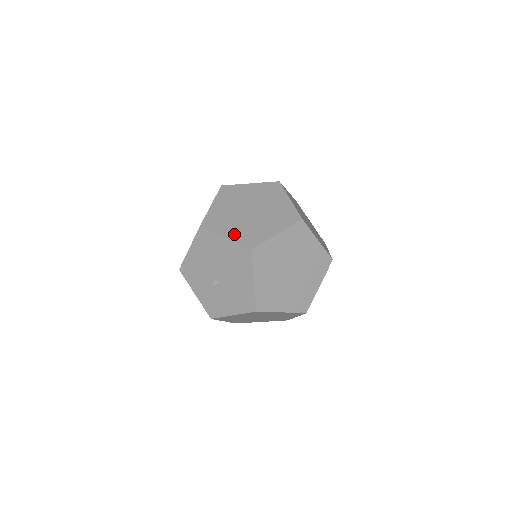
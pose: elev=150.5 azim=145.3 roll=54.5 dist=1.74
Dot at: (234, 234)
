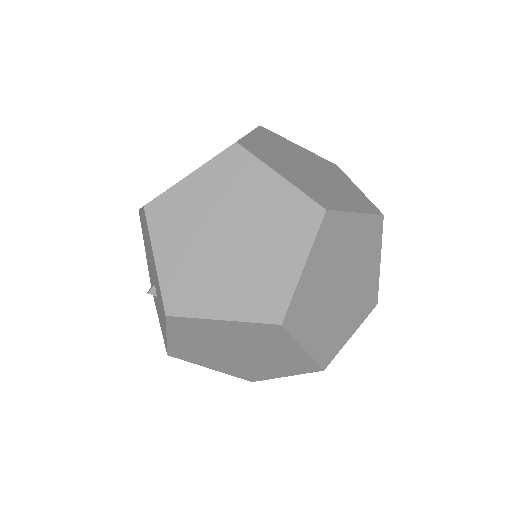
Dot at: occluded
